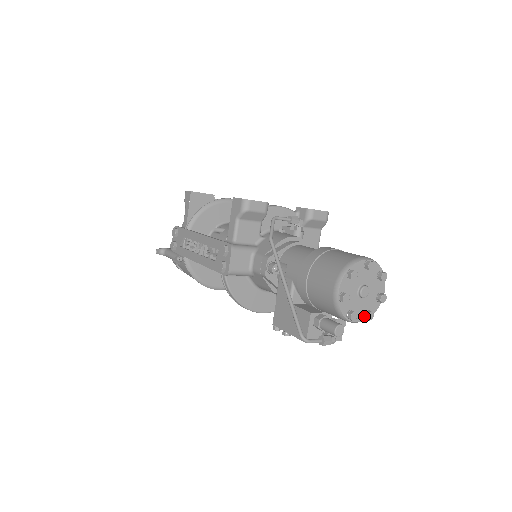
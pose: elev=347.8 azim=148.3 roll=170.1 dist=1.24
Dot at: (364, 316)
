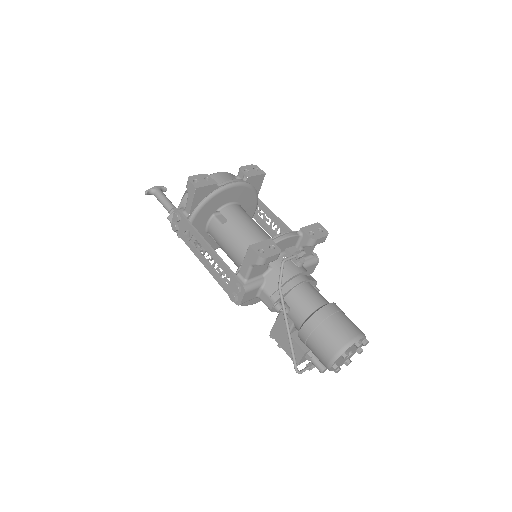
Dot at: occluded
